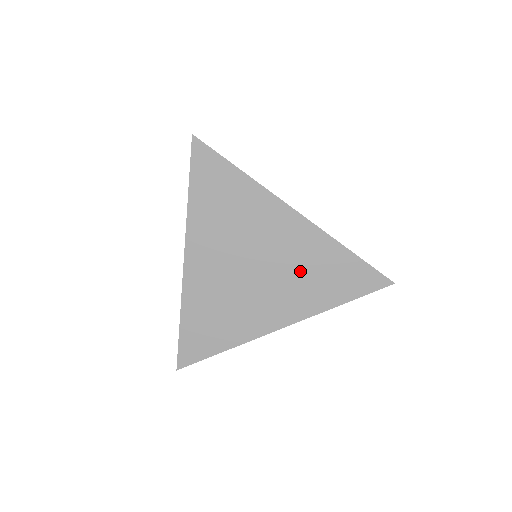
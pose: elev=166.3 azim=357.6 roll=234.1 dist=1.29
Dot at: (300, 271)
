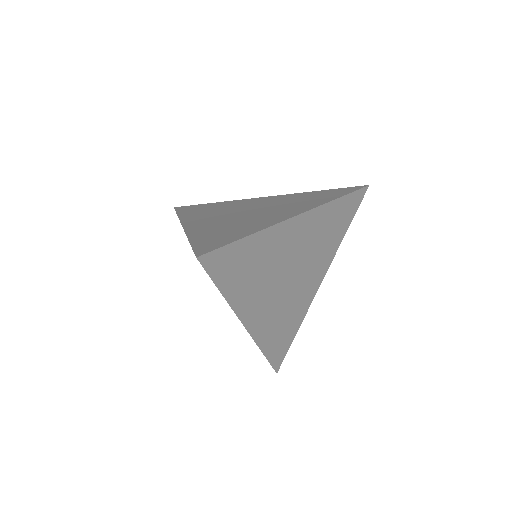
Dot at: (317, 244)
